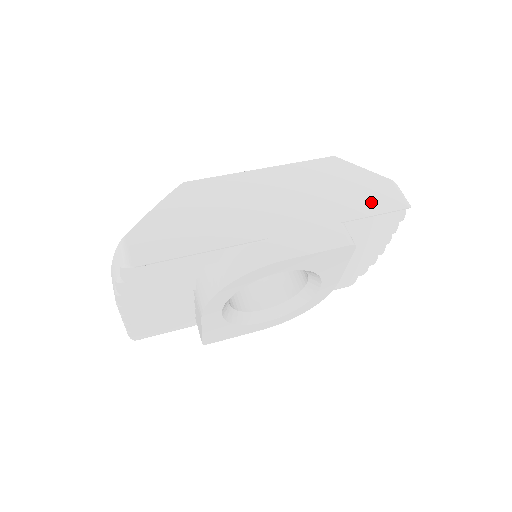
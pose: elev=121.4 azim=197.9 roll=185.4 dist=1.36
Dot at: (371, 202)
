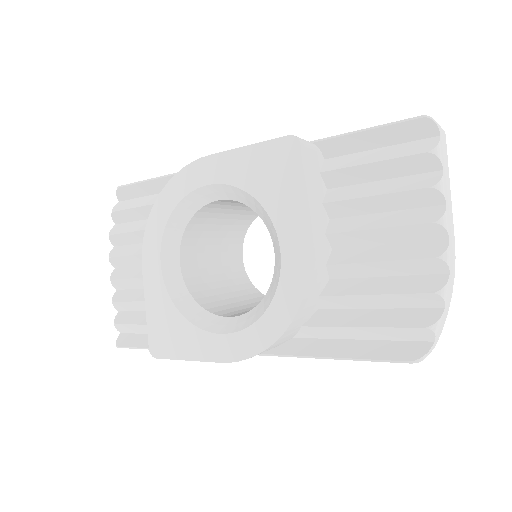
Dot at: occluded
